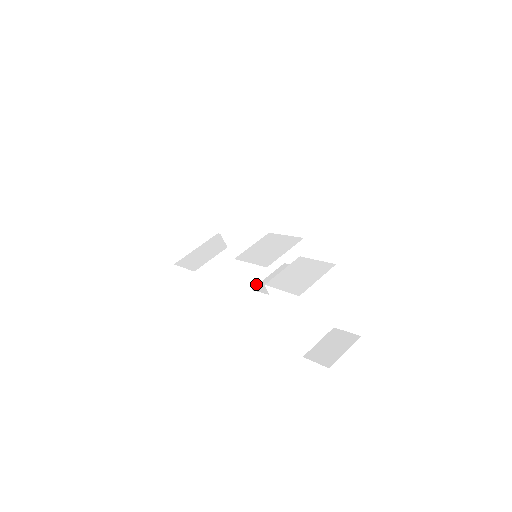
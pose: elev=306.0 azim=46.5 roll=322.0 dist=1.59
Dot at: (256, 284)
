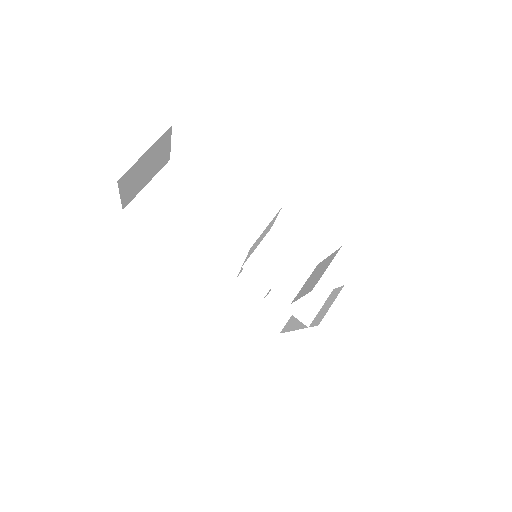
Dot at: (241, 271)
